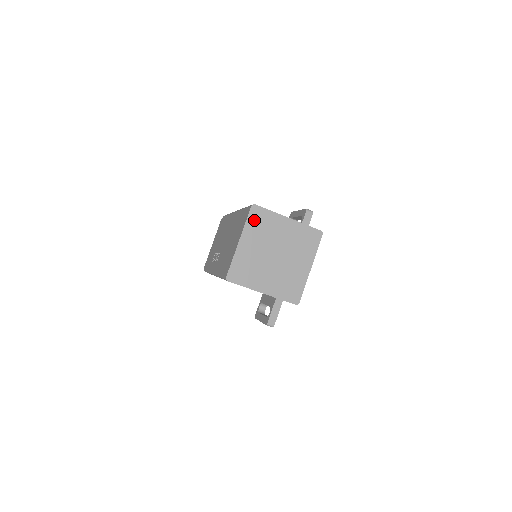
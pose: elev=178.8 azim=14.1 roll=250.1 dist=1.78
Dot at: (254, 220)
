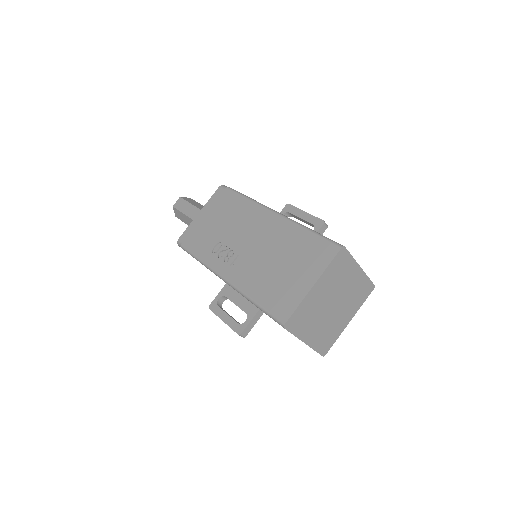
Dot at: (336, 264)
